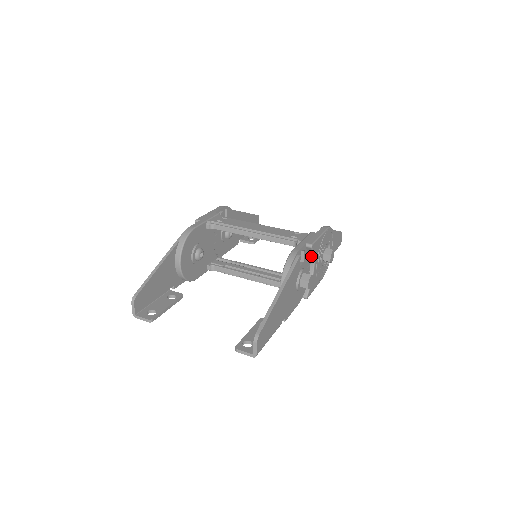
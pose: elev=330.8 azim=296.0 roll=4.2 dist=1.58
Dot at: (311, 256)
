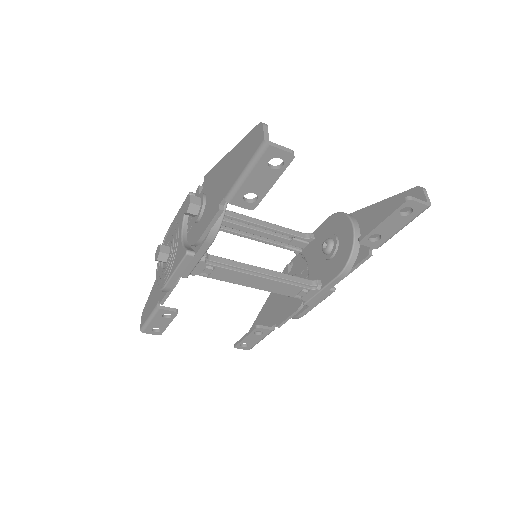
Dot at: occluded
